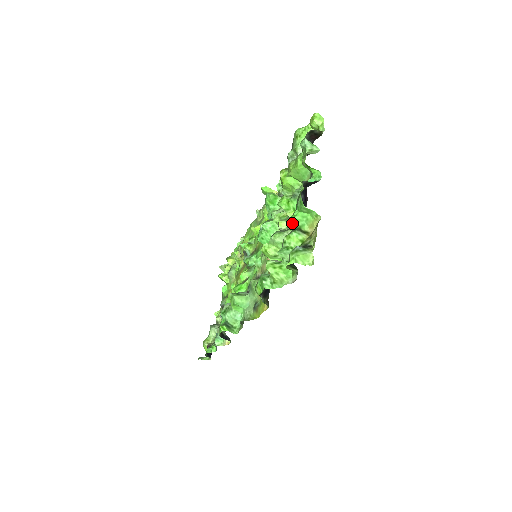
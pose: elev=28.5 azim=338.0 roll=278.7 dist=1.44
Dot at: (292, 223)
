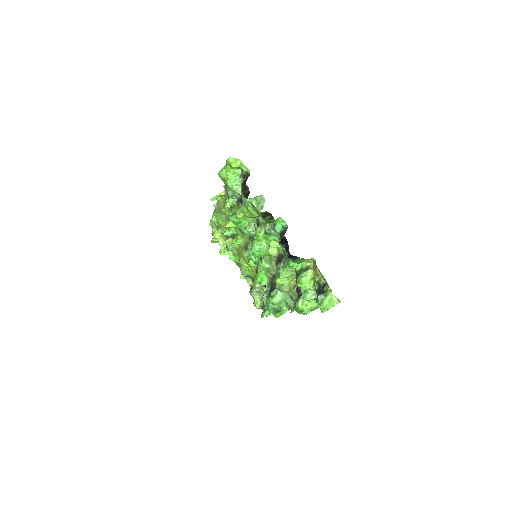
Dot at: (281, 249)
